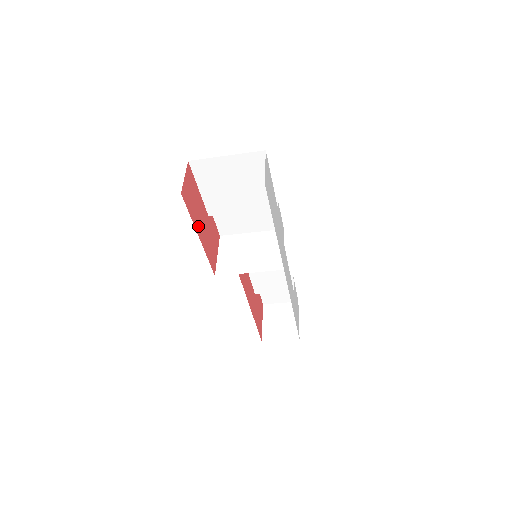
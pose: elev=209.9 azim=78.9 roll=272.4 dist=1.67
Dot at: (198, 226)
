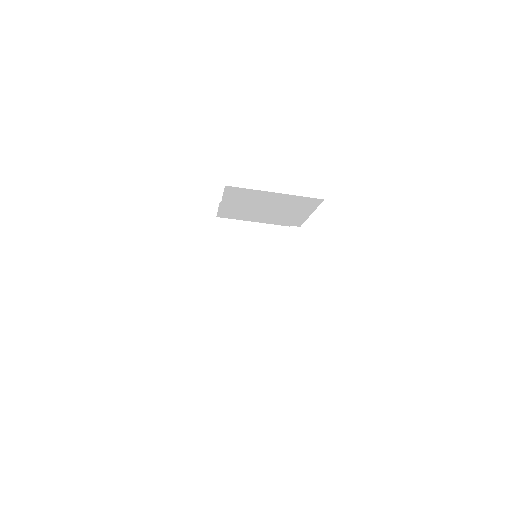
Dot at: occluded
